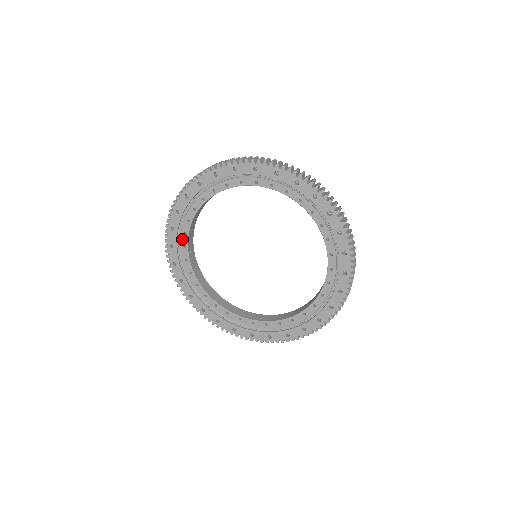
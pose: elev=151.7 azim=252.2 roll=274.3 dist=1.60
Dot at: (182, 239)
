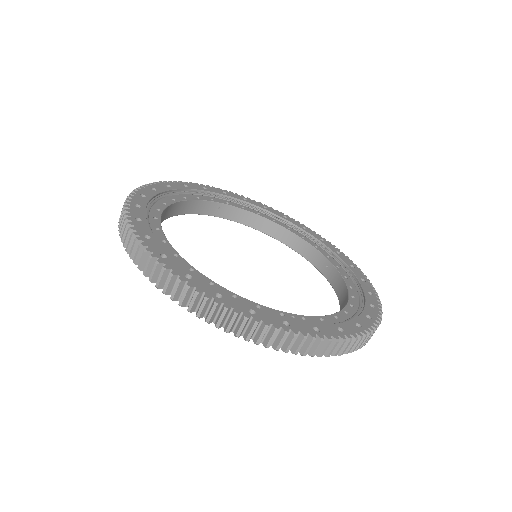
Dot at: (151, 222)
